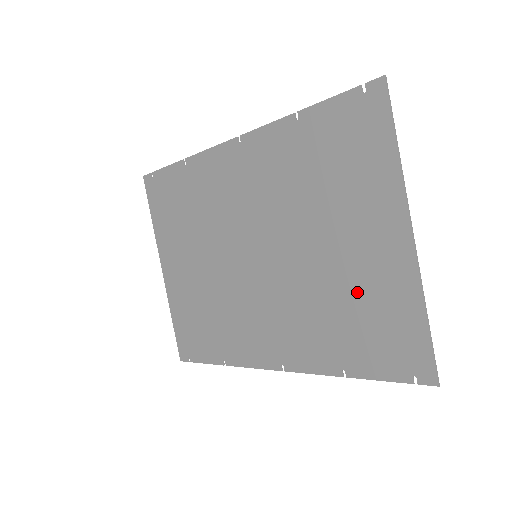
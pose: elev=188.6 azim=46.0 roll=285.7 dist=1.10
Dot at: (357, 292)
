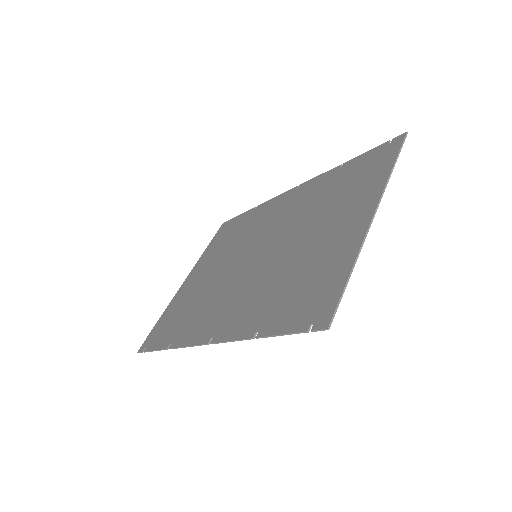
Dot at: (310, 263)
